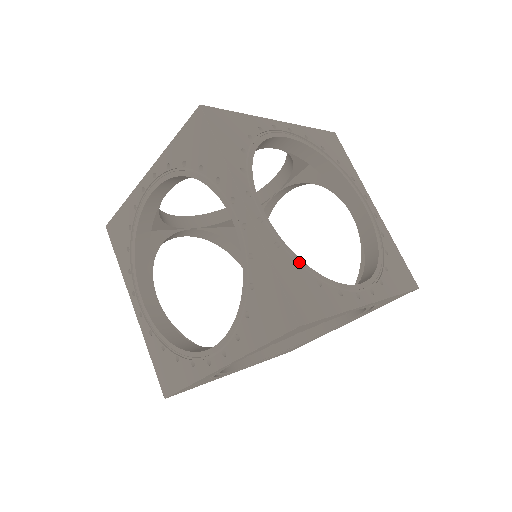
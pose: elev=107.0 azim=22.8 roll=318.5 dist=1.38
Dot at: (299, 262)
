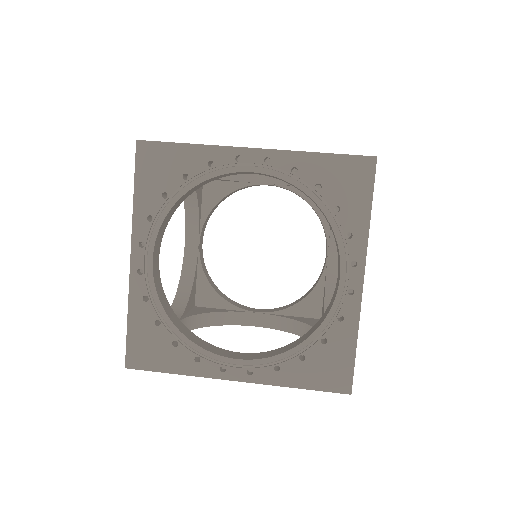
Dot at: occluded
